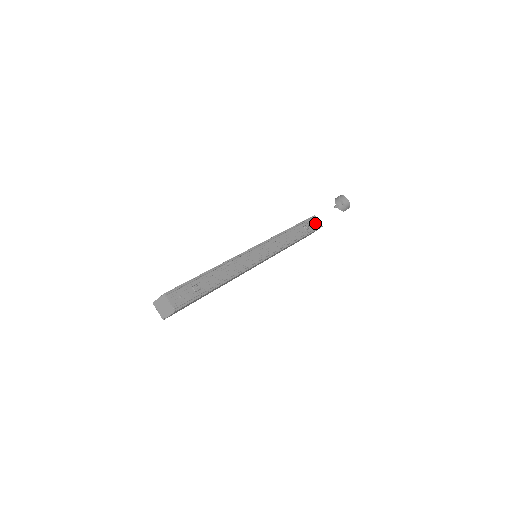
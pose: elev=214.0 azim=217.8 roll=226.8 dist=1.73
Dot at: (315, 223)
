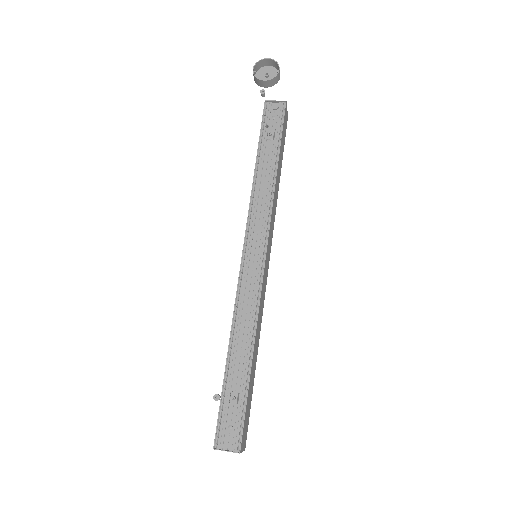
Dot at: (275, 110)
